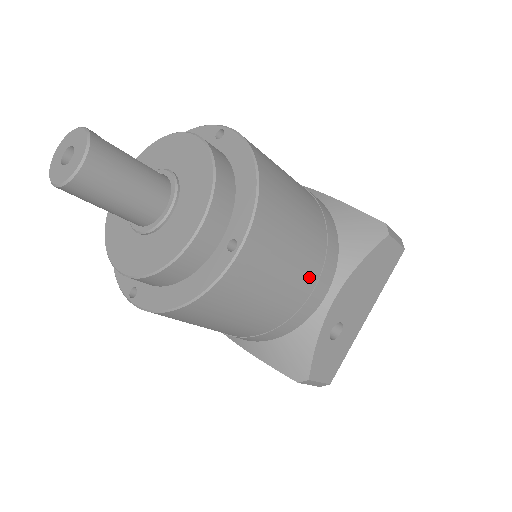
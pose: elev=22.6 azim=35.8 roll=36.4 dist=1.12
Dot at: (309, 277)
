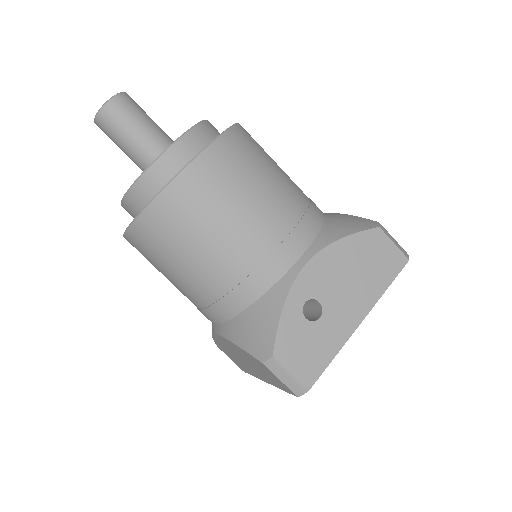
Dot at: (275, 226)
